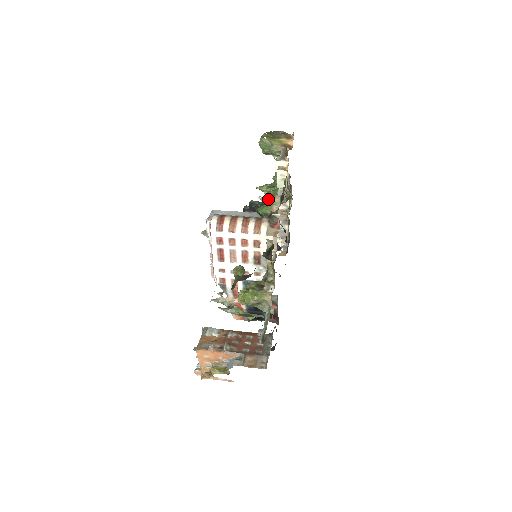
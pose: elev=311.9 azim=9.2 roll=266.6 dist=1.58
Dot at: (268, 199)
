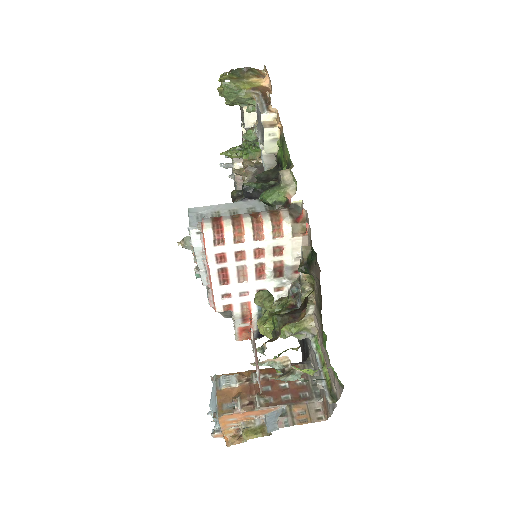
Dot at: (245, 169)
